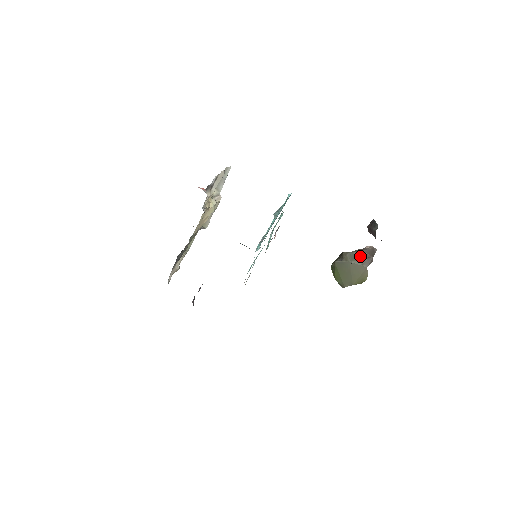
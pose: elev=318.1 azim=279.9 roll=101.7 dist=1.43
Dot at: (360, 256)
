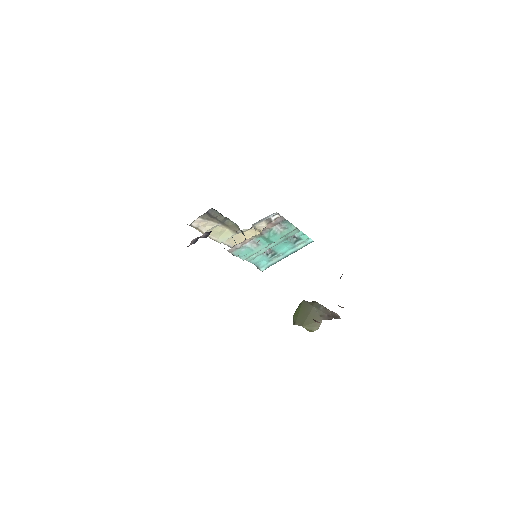
Dot at: (324, 310)
